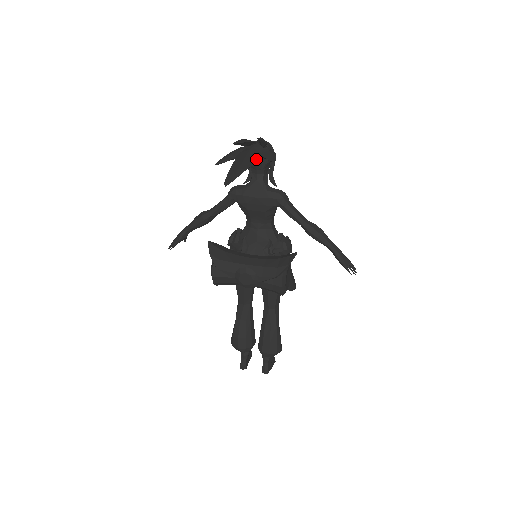
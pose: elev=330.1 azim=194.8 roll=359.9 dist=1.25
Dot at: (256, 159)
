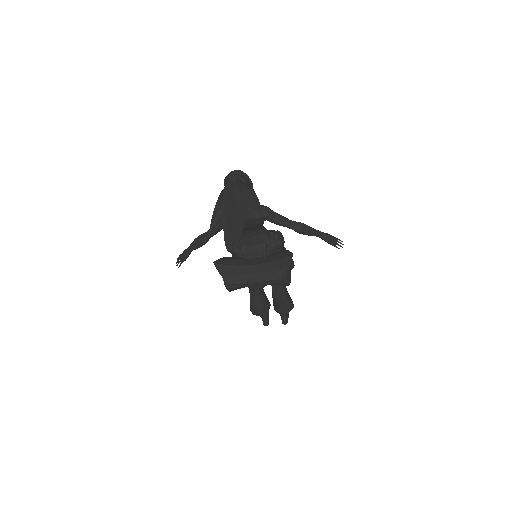
Dot at: (243, 211)
